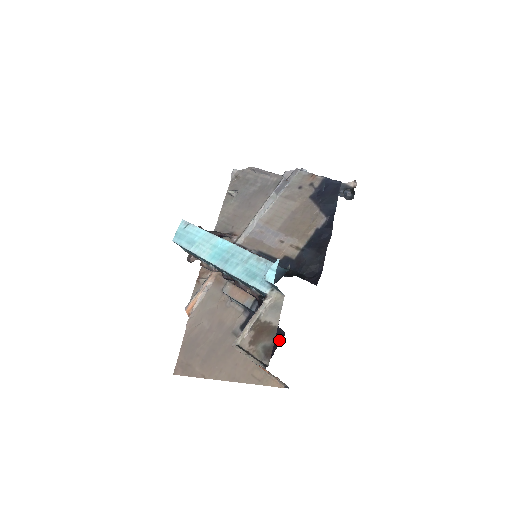
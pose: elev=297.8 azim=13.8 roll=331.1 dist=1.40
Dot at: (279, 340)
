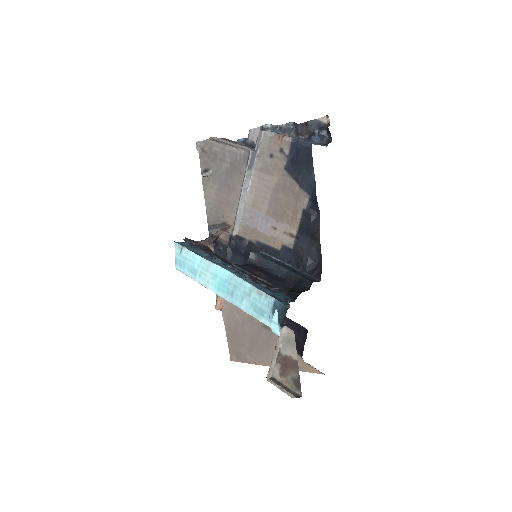
Dot at: (304, 335)
